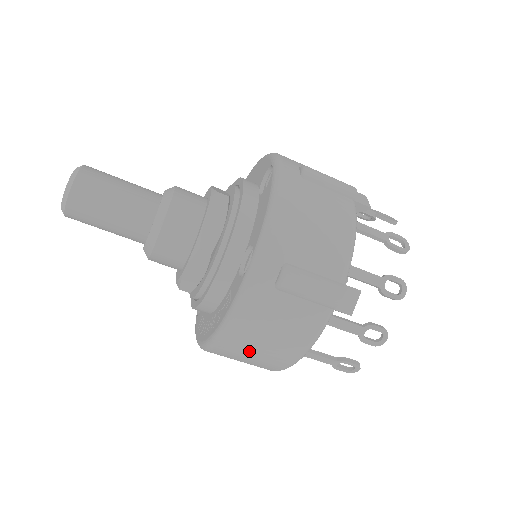
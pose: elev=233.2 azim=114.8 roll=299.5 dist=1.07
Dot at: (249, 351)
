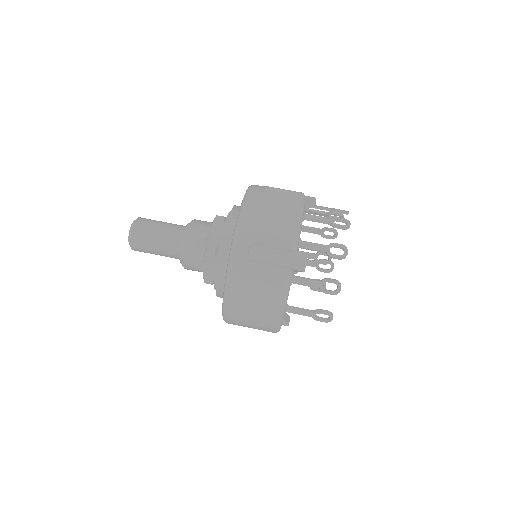
Dot at: (247, 311)
